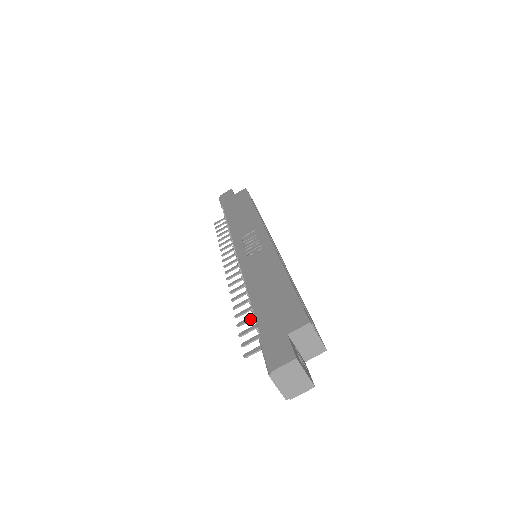
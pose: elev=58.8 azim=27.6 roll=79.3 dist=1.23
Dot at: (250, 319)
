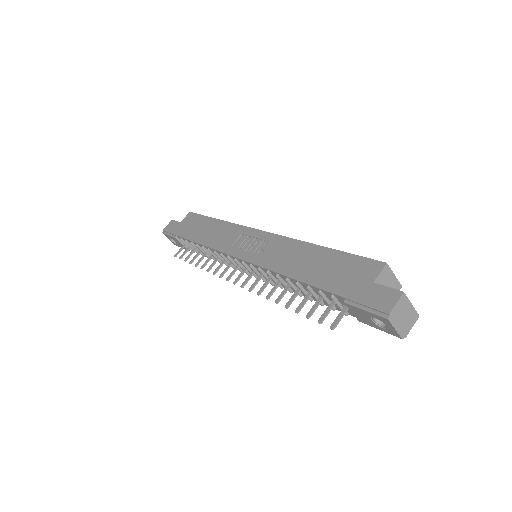
Dot at: (306, 300)
